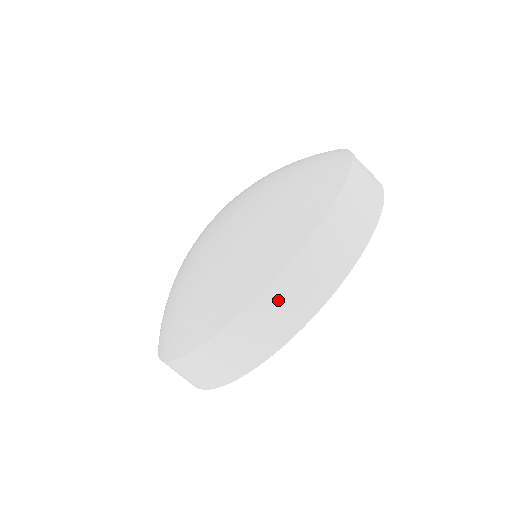
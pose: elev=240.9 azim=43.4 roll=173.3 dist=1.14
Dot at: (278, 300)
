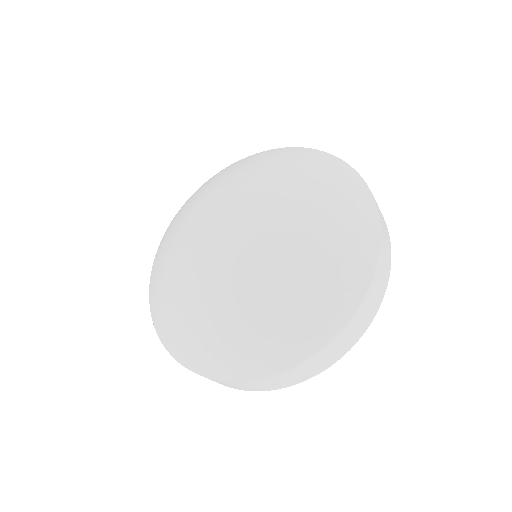
Dot at: (371, 296)
